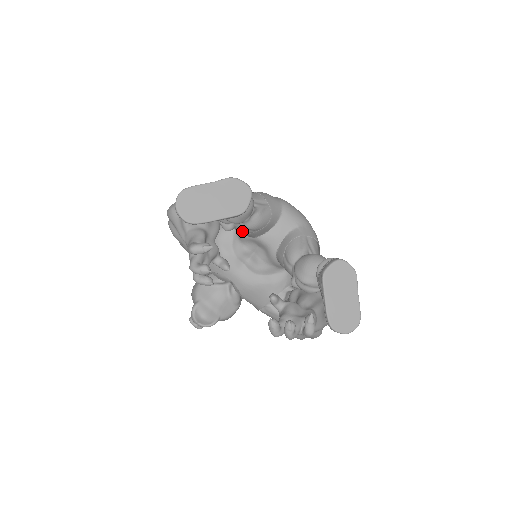
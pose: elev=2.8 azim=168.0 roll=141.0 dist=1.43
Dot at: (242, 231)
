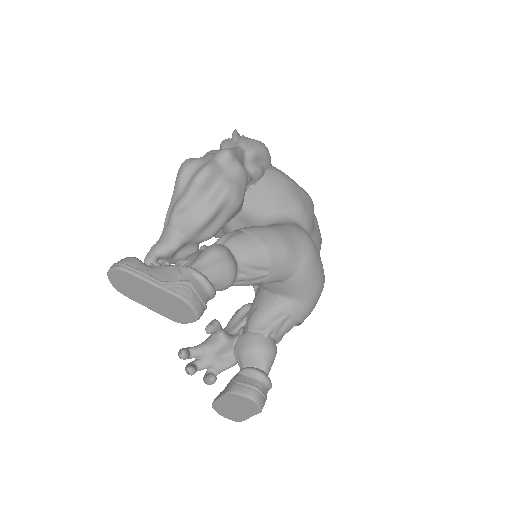
Dot at: occluded
